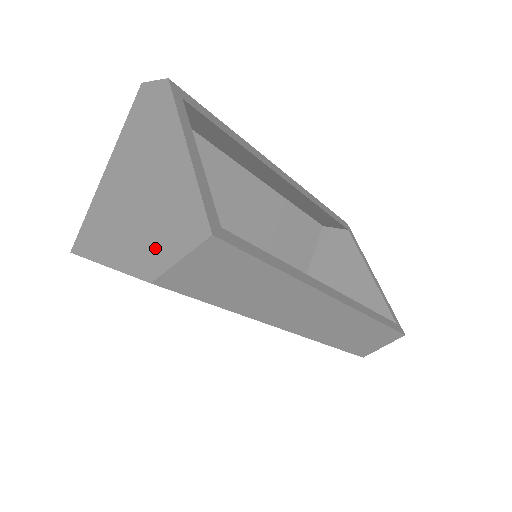
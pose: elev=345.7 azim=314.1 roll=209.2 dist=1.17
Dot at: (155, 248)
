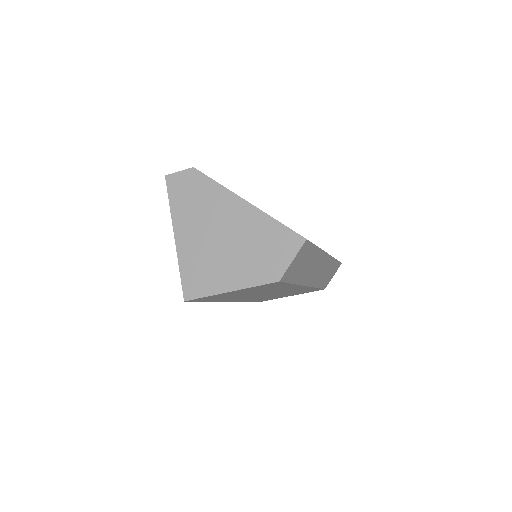
Dot at: (267, 263)
